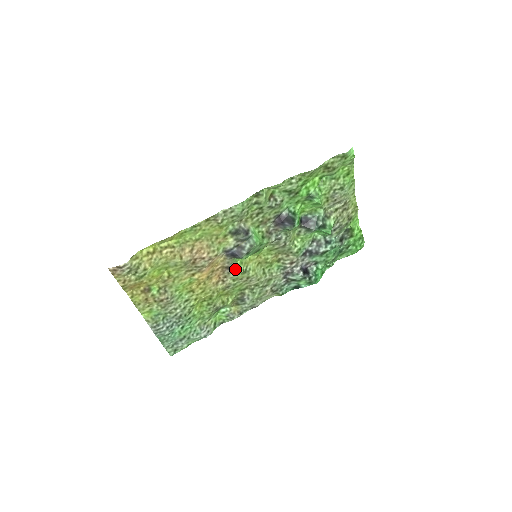
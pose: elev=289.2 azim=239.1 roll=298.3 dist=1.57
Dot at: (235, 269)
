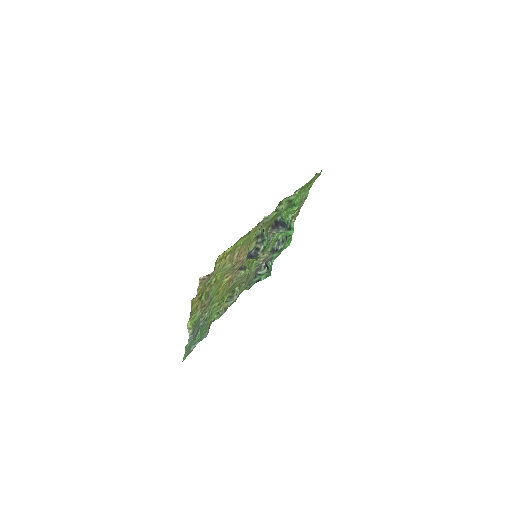
Dot at: (244, 269)
